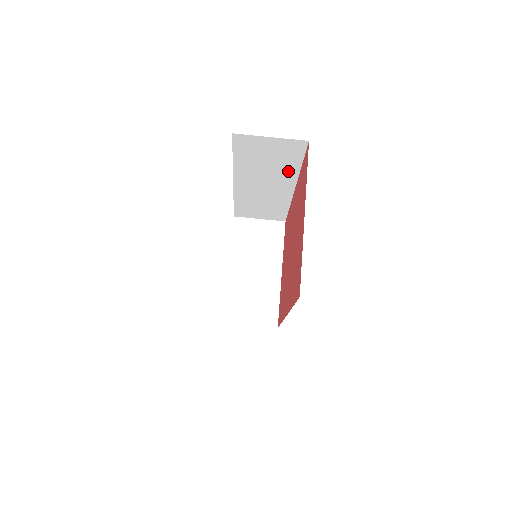
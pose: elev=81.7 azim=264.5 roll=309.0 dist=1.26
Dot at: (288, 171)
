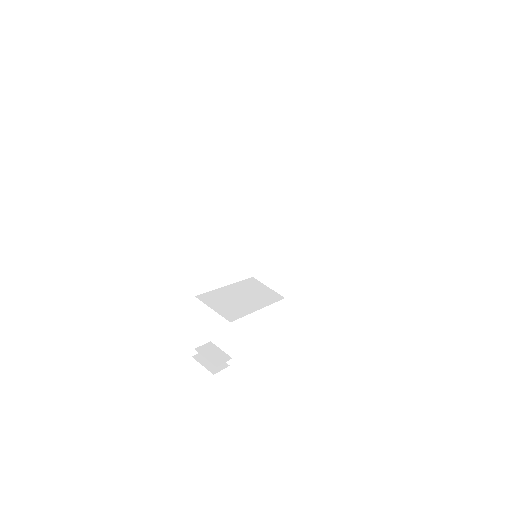
Dot at: (311, 215)
